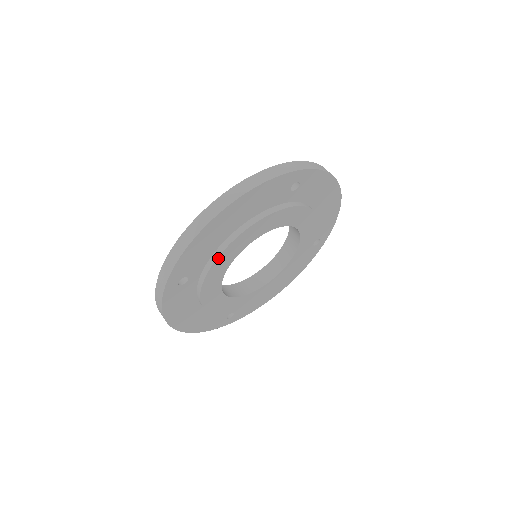
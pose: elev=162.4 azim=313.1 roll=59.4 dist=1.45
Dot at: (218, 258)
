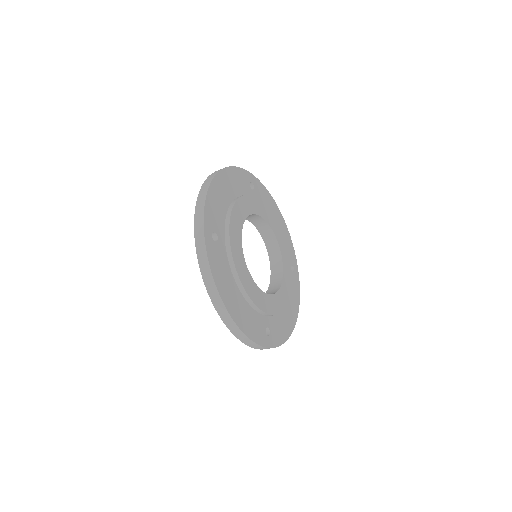
Dot at: (231, 218)
